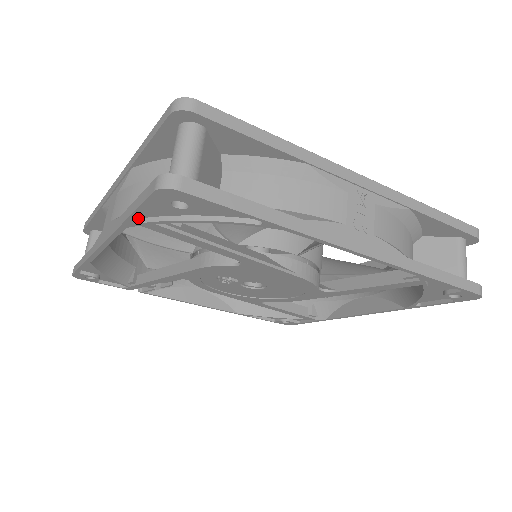
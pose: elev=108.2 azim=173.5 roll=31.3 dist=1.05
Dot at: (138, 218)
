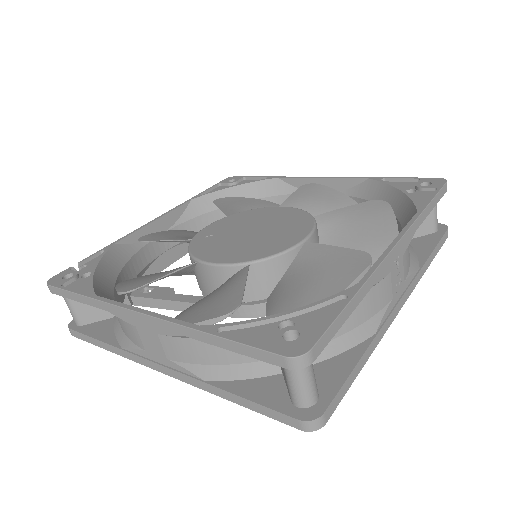
Dot at: occluded
